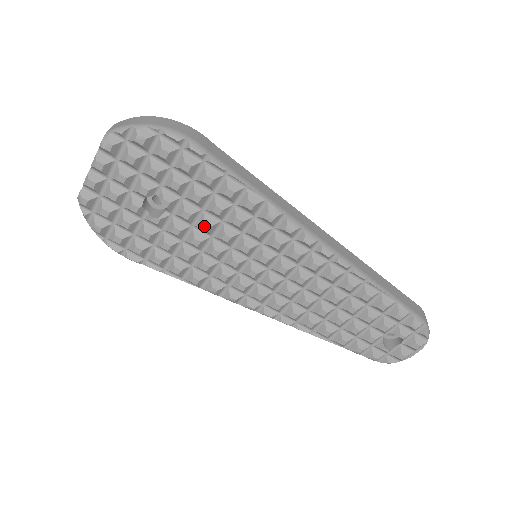
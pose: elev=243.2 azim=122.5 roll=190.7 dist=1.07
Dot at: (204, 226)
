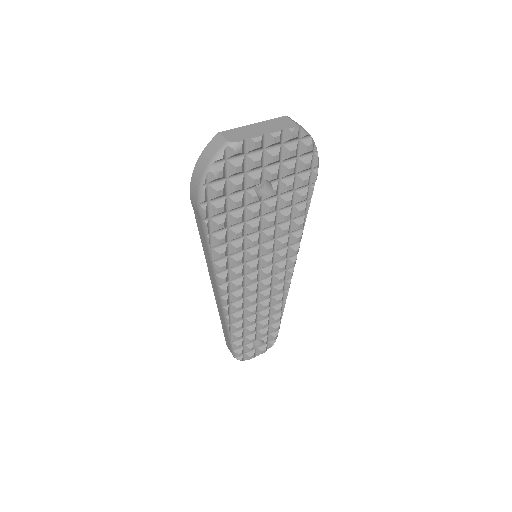
Dot at: (272, 222)
